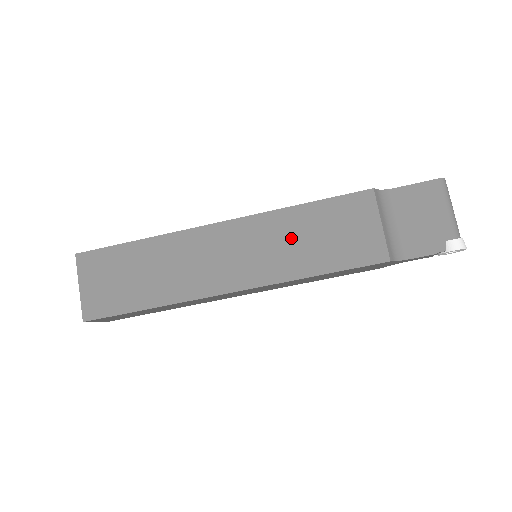
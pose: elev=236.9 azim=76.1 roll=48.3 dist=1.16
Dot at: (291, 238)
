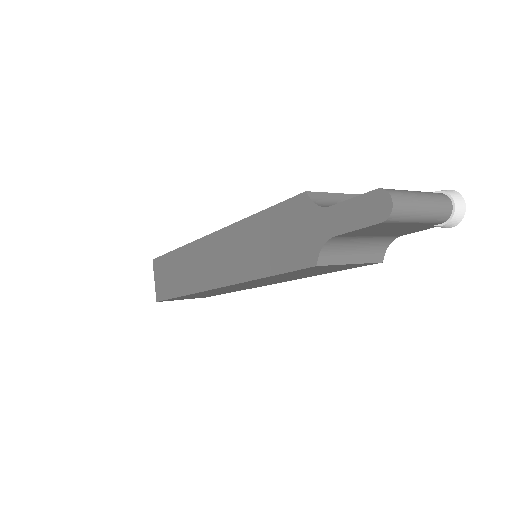
Dot at: occluded
